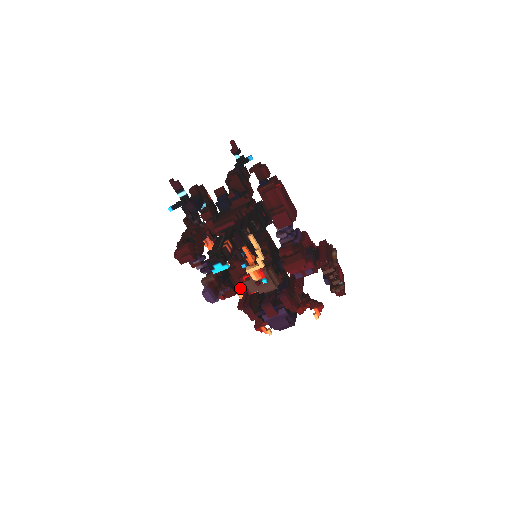
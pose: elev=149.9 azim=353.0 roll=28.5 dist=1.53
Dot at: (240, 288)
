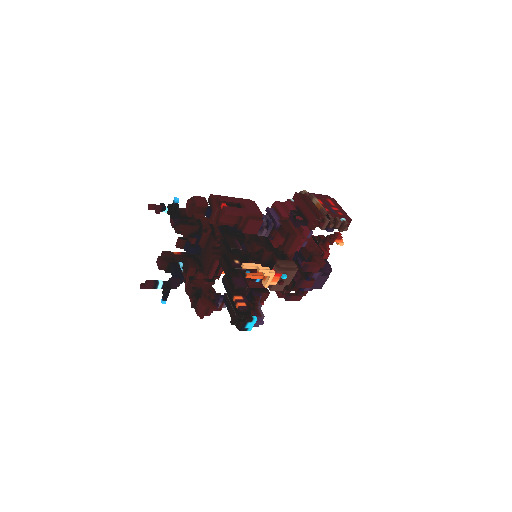
Dot at: occluded
